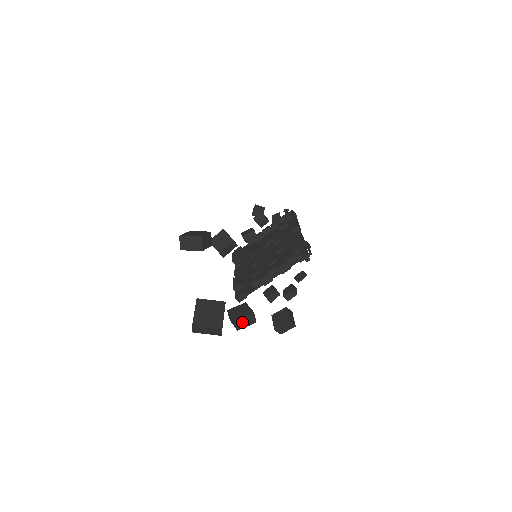
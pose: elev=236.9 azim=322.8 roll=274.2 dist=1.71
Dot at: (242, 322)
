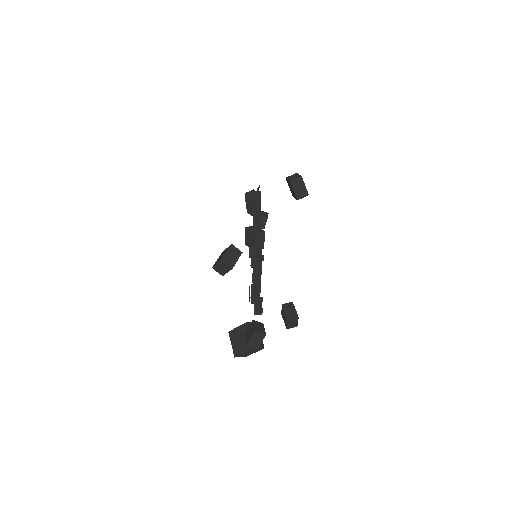
Dot at: (254, 343)
